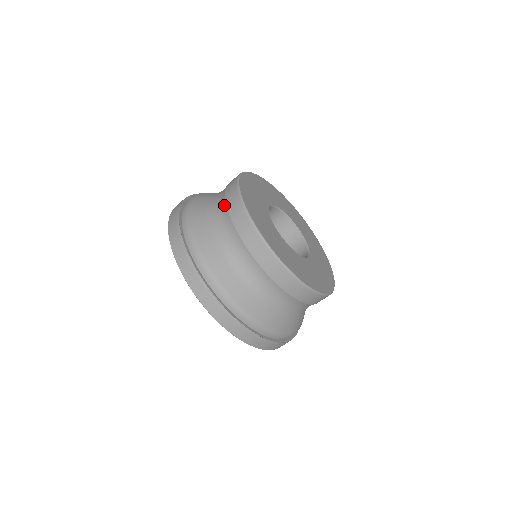
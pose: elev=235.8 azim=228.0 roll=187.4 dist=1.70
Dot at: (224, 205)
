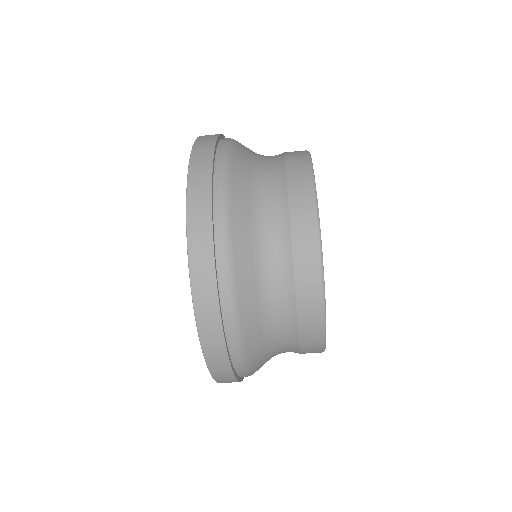
Dot at: occluded
